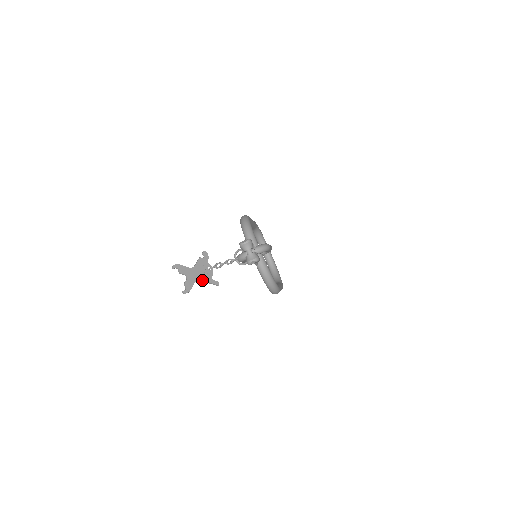
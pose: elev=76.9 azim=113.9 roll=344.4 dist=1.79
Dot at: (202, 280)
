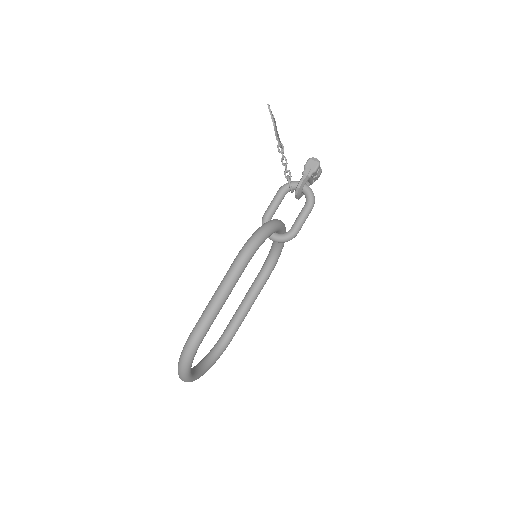
Dot at: occluded
